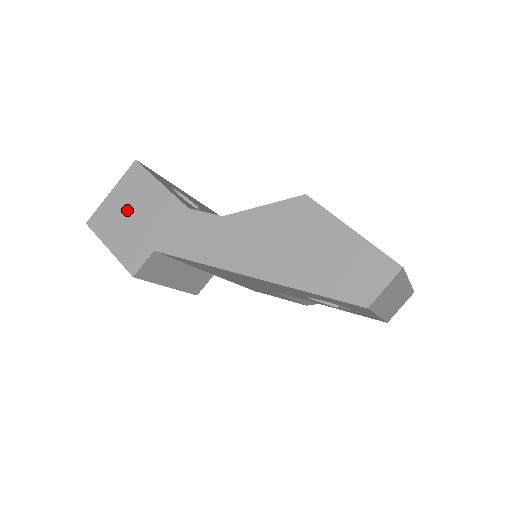
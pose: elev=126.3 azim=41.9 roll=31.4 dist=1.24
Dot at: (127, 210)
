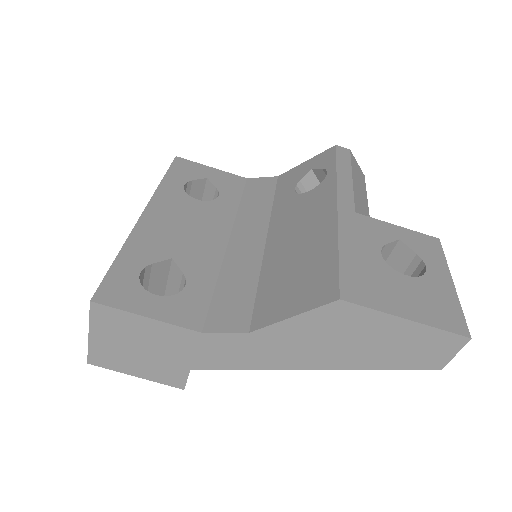
Dot at: (127, 346)
